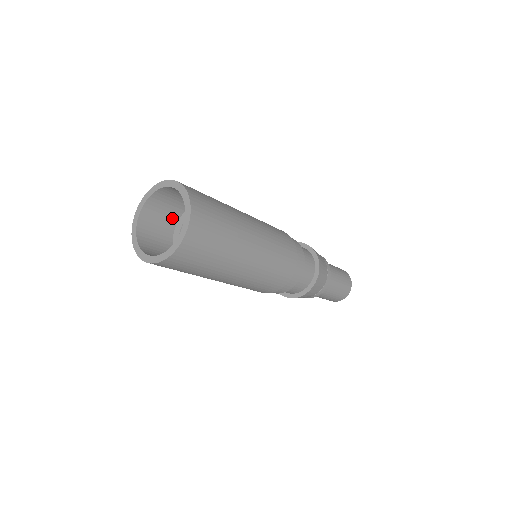
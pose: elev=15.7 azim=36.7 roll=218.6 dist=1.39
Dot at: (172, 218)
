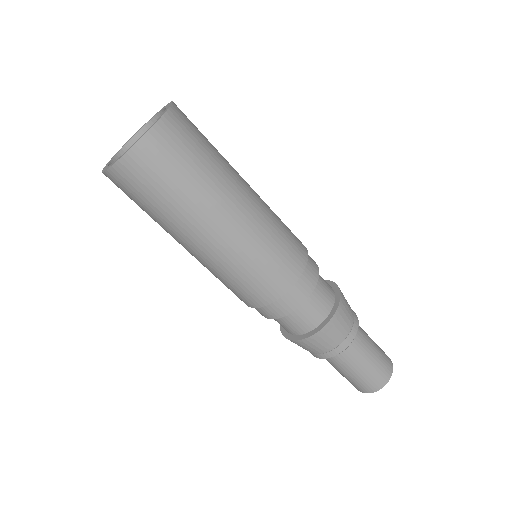
Dot at: occluded
